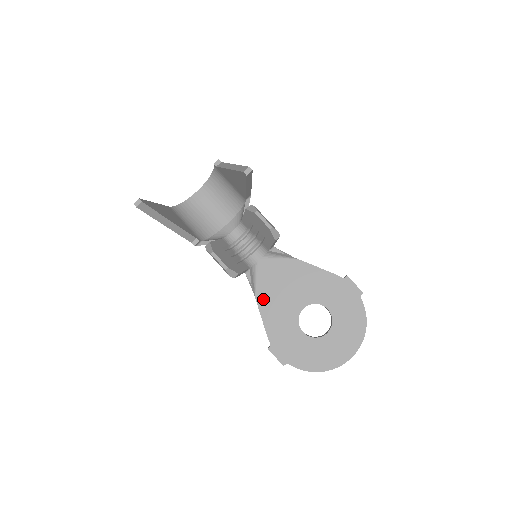
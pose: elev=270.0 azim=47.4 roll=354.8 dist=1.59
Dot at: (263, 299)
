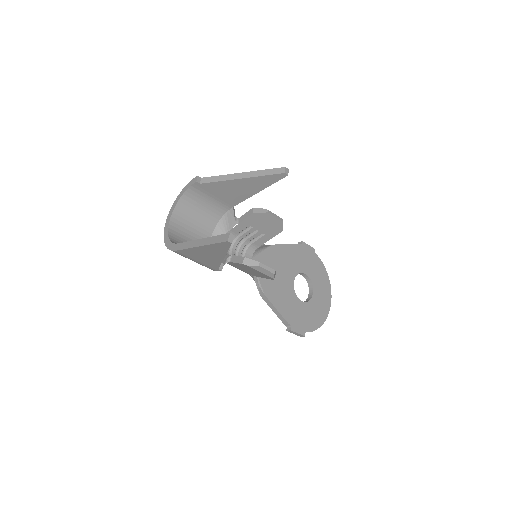
Dot at: (269, 292)
